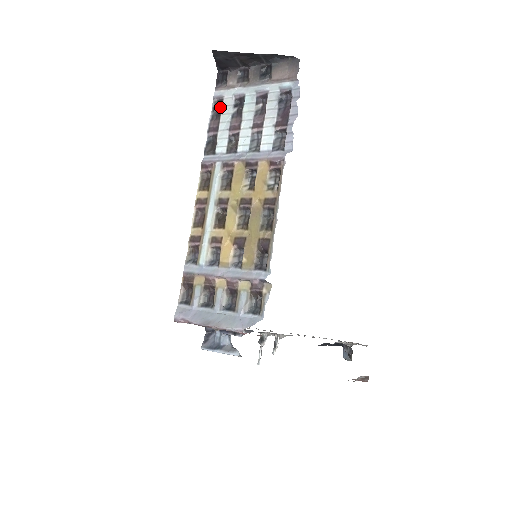
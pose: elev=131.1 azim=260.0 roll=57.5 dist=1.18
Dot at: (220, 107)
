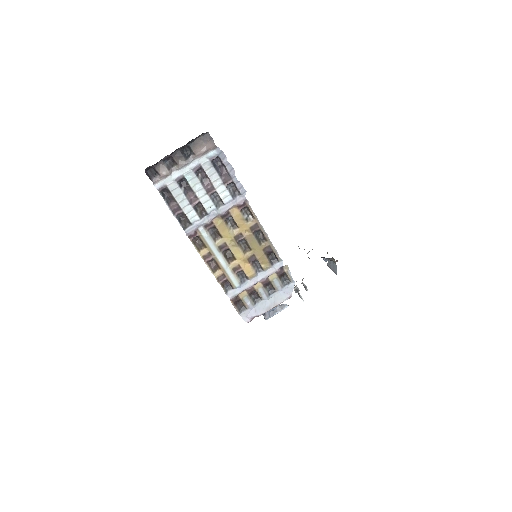
Dot at: (167, 193)
